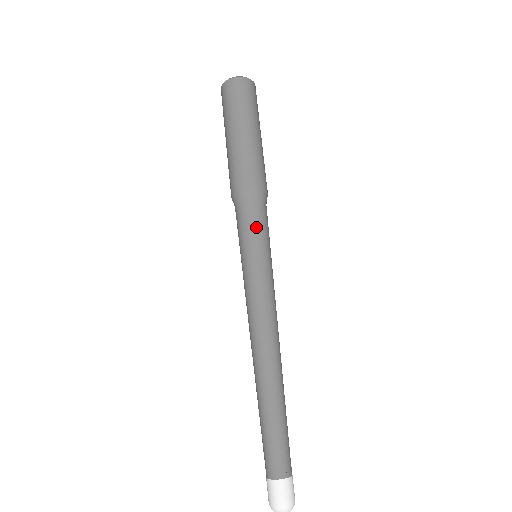
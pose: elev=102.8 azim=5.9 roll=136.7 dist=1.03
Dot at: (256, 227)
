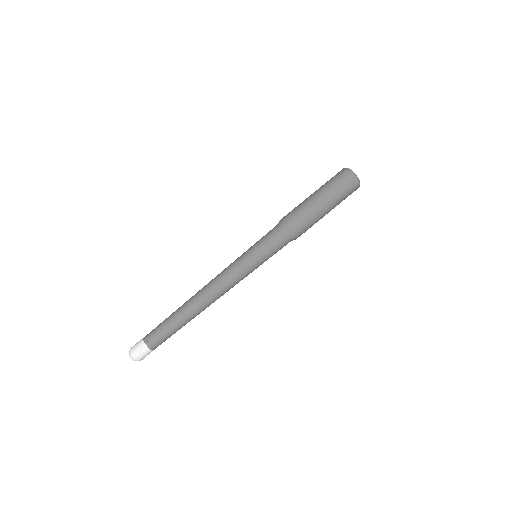
Dot at: (268, 242)
